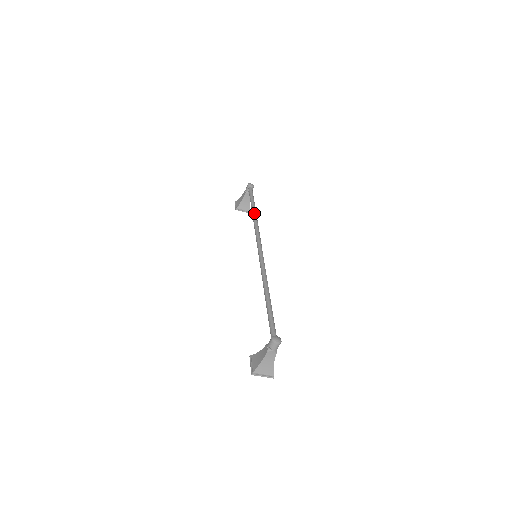
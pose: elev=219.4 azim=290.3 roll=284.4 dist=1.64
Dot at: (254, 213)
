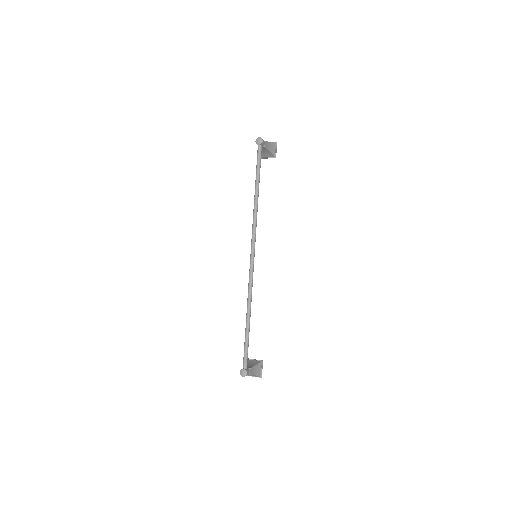
Dot at: (254, 199)
